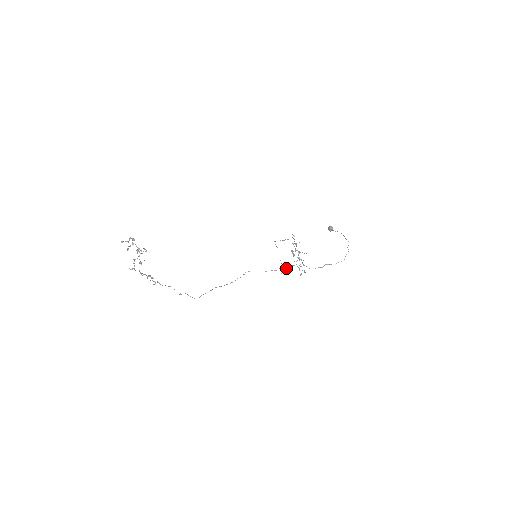
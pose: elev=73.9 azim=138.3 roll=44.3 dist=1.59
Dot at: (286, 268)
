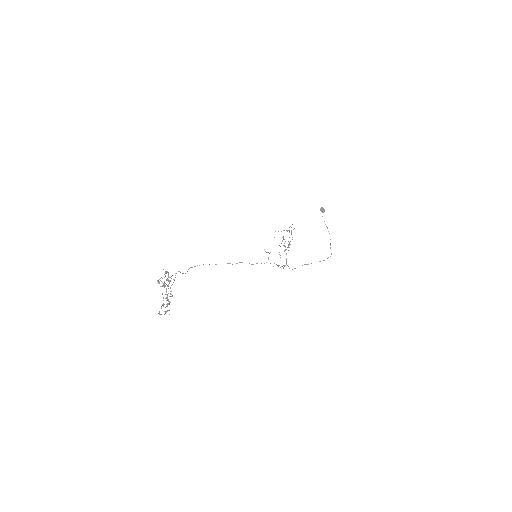
Dot at: occluded
